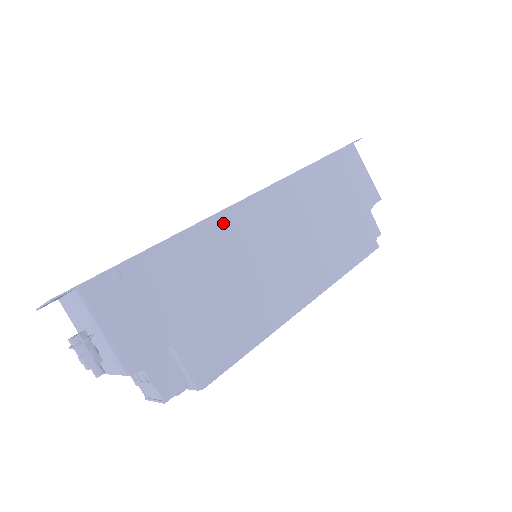
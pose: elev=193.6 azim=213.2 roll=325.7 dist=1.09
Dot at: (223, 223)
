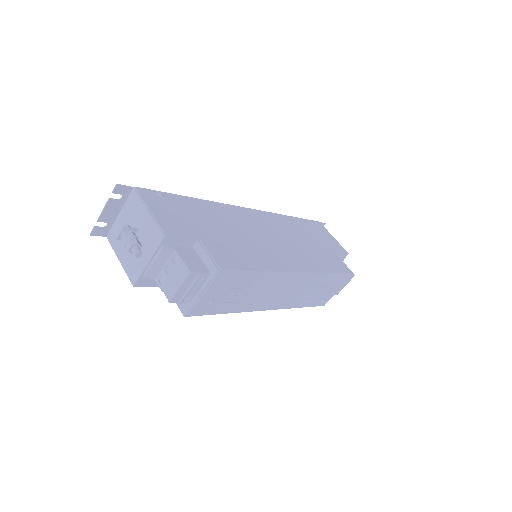
Dot at: (232, 209)
